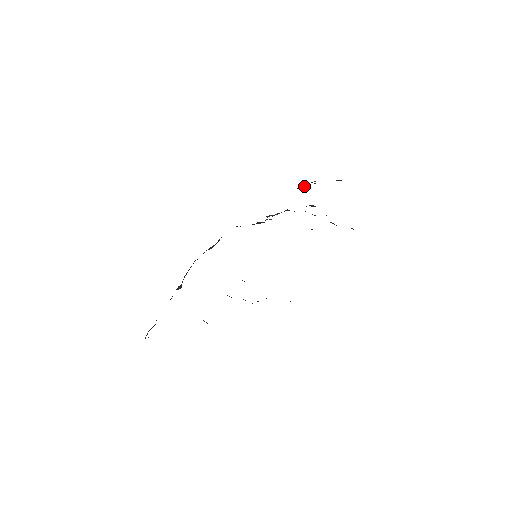
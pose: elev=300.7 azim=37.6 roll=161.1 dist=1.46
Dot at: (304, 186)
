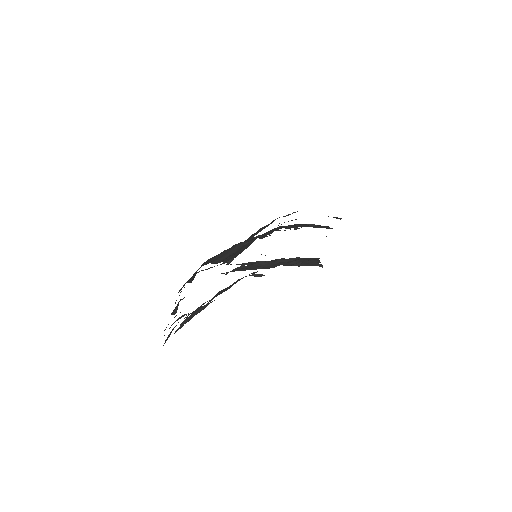
Dot at: occluded
